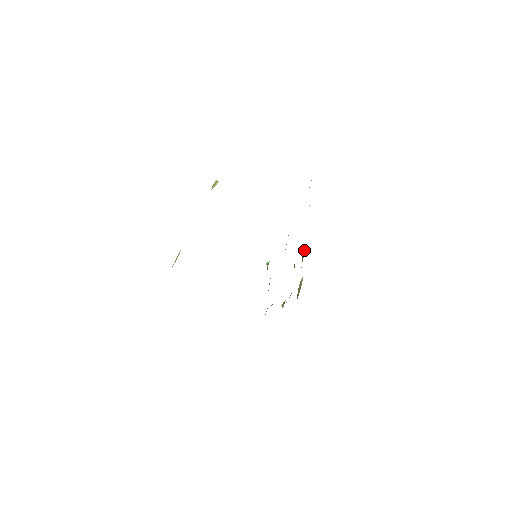
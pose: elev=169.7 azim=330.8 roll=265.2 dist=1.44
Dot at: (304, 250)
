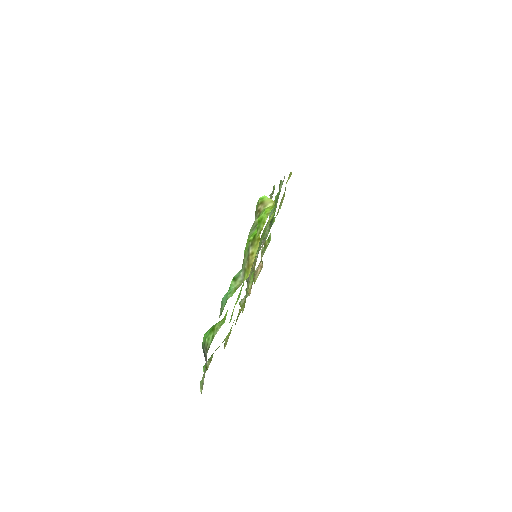
Dot at: (268, 237)
